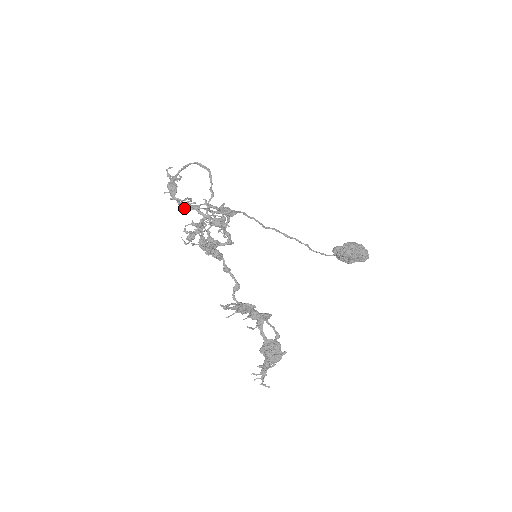
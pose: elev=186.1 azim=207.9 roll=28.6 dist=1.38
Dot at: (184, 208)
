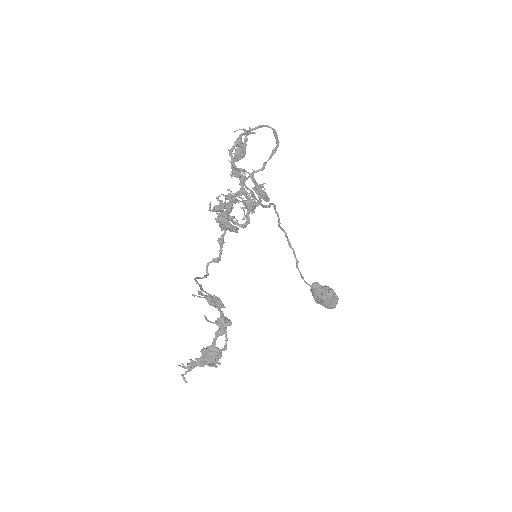
Dot at: (232, 171)
